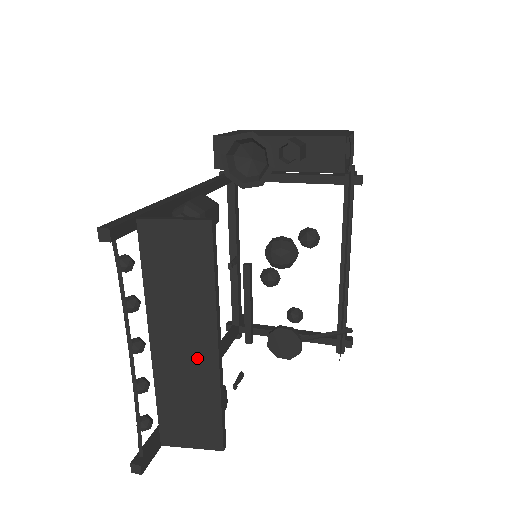
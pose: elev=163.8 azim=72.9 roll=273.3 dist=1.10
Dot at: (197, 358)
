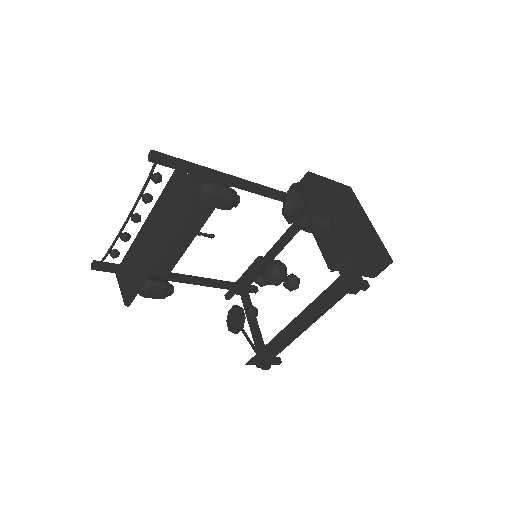
Dot at: (148, 253)
